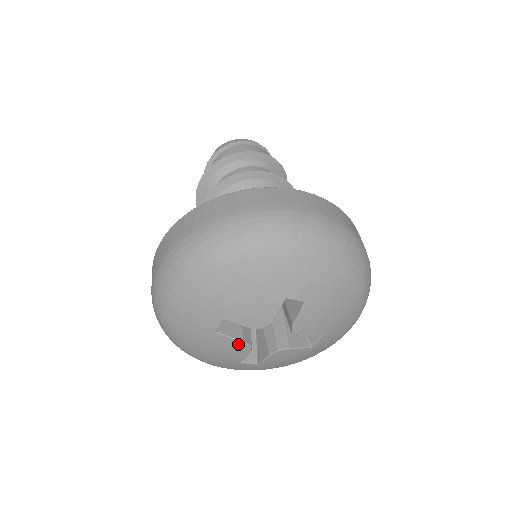
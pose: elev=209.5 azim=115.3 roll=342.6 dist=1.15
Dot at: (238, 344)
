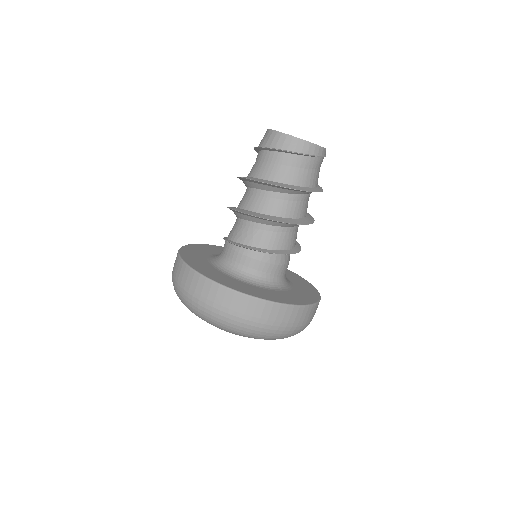
Dot at: occluded
